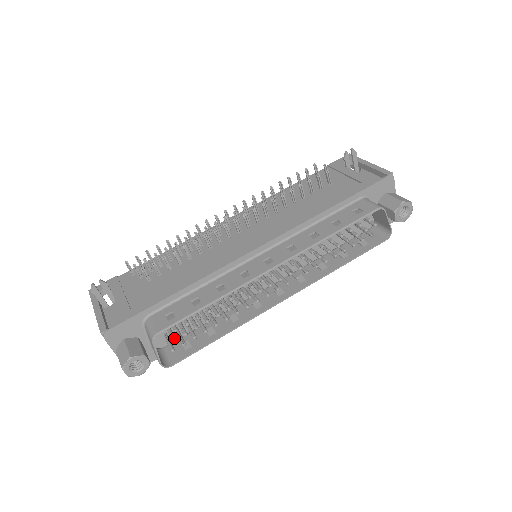
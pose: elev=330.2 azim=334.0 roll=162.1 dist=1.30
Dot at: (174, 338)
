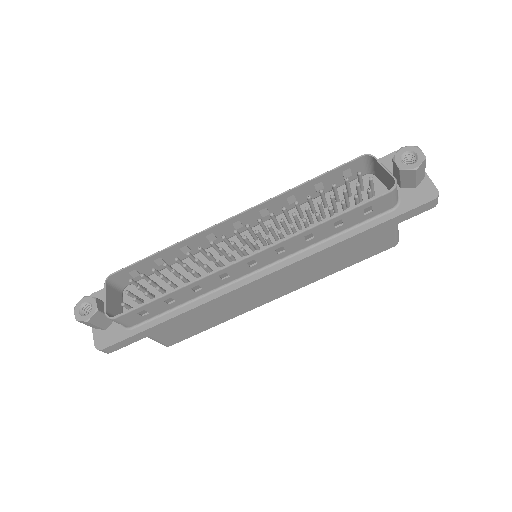
Dot at: (128, 291)
